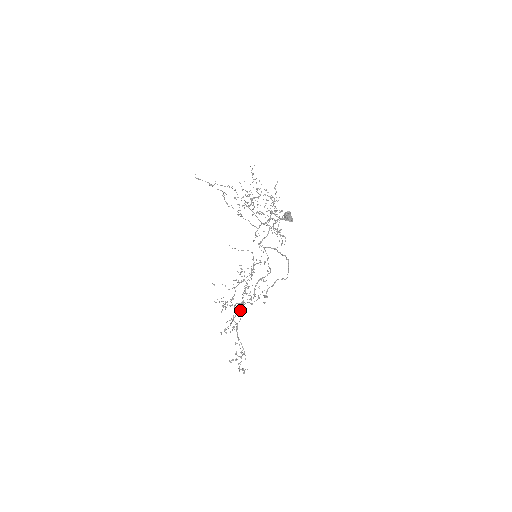
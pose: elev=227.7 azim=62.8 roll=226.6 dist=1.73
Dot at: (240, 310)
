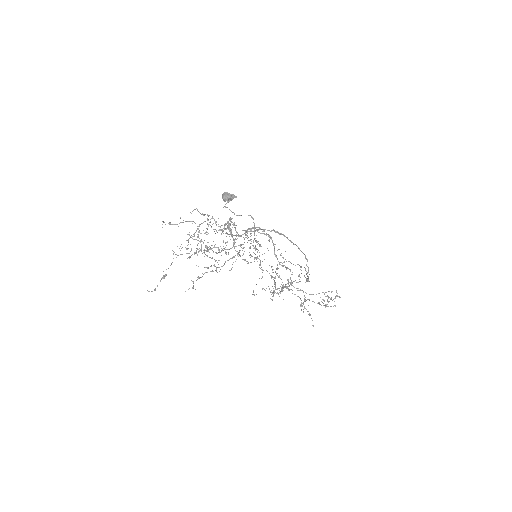
Dot at: occluded
